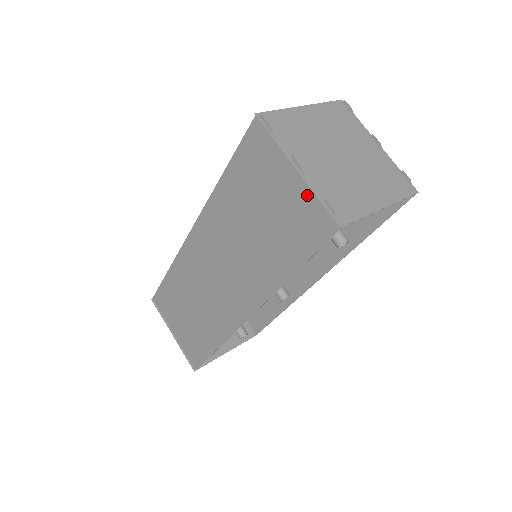
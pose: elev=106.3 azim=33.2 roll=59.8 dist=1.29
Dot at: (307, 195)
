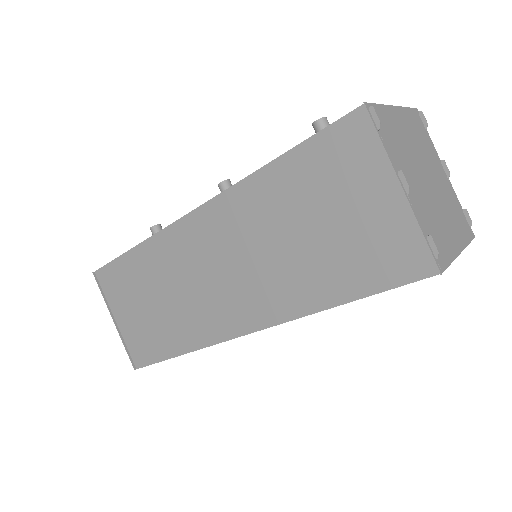
Dot at: (404, 223)
